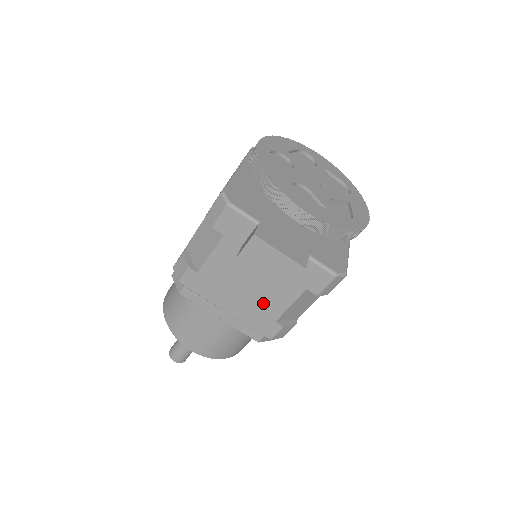
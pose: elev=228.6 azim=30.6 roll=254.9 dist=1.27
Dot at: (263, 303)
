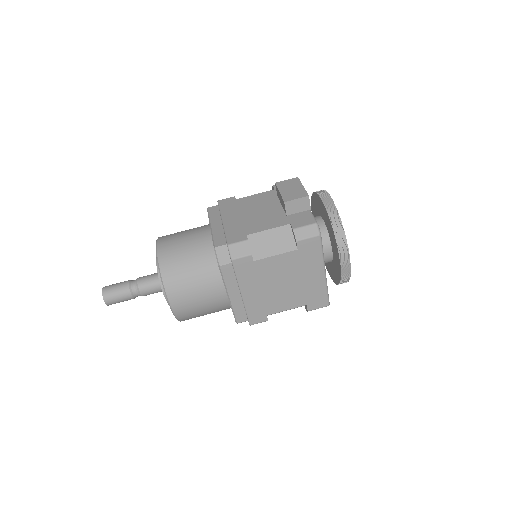
Dot at: (253, 223)
